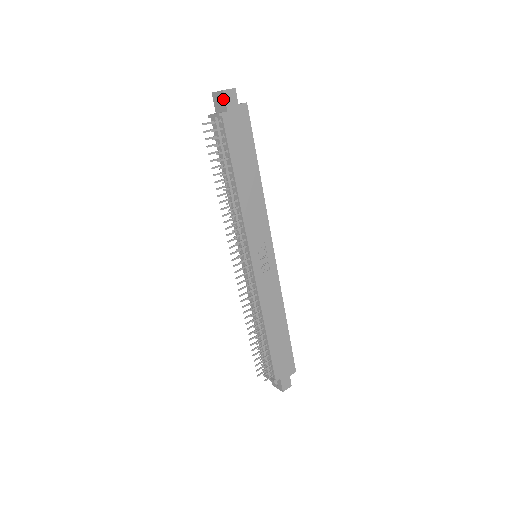
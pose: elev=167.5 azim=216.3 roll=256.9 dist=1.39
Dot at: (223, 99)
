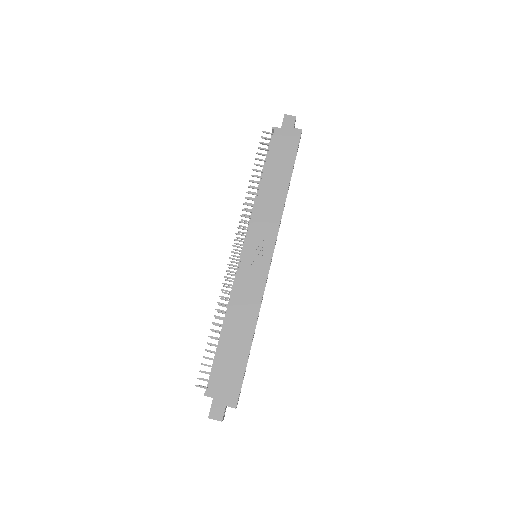
Dot at: (283, 121)
